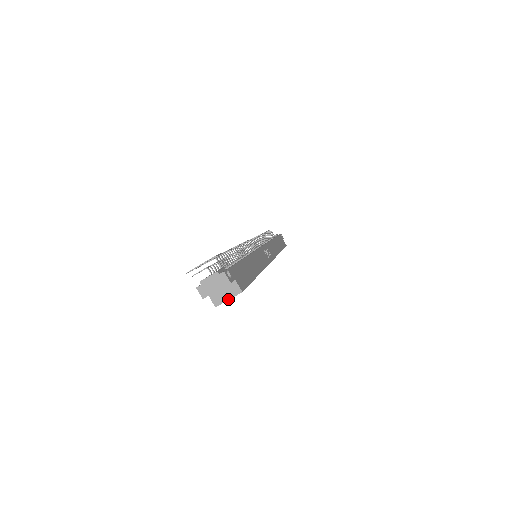
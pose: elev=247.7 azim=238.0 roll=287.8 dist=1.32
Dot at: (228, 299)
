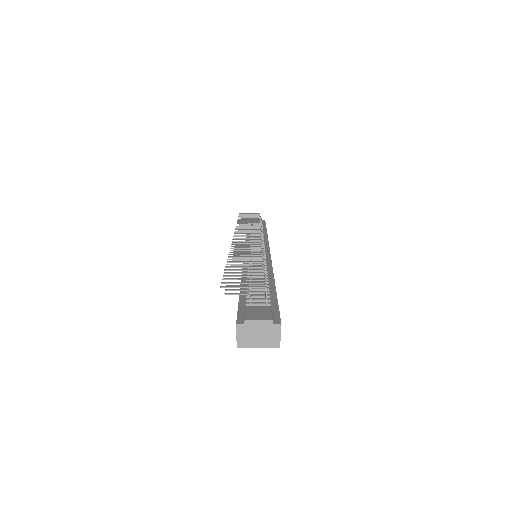
Dot at: (258, 347)
